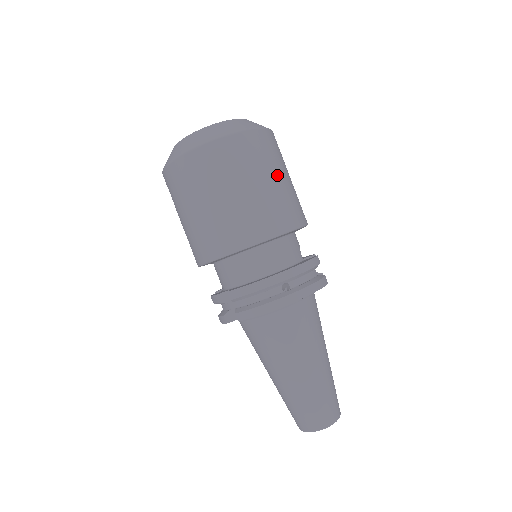
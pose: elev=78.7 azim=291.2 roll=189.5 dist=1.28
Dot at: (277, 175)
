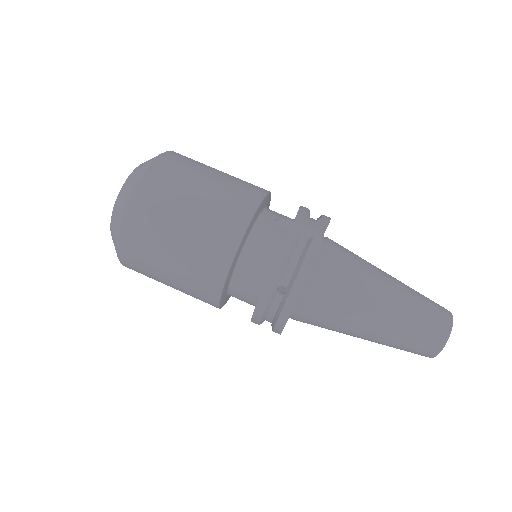
Dot at: (185, 209)
